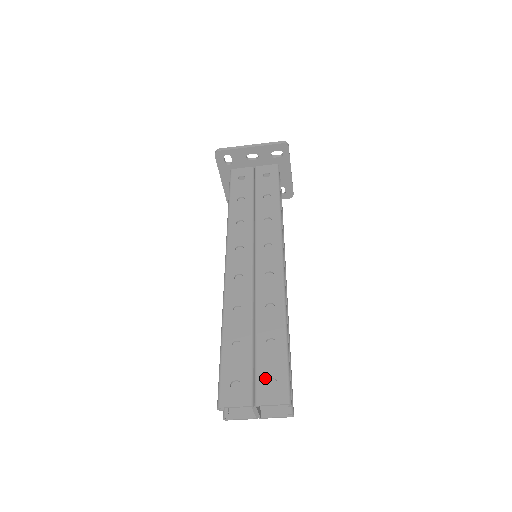
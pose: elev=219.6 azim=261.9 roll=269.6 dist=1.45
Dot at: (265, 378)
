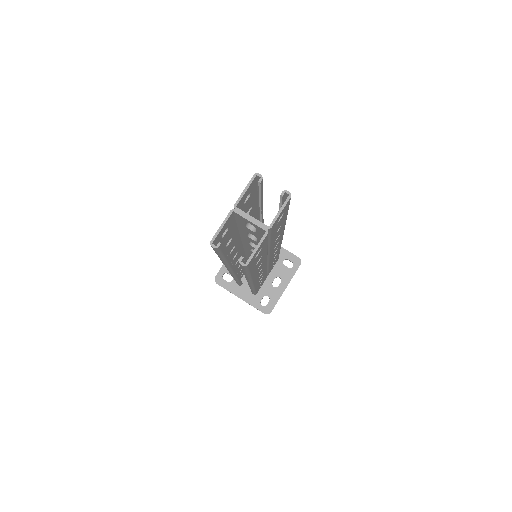
Dot at: occluded
